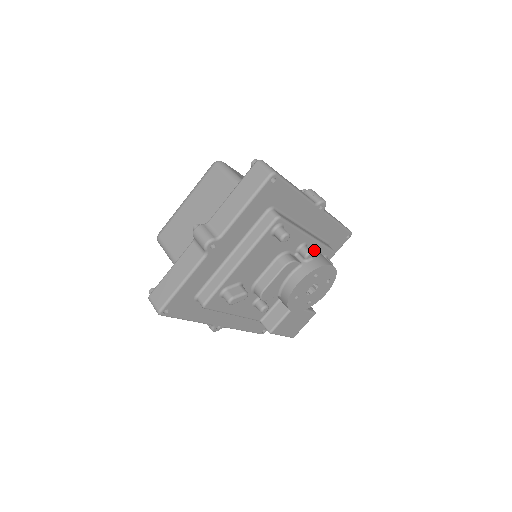
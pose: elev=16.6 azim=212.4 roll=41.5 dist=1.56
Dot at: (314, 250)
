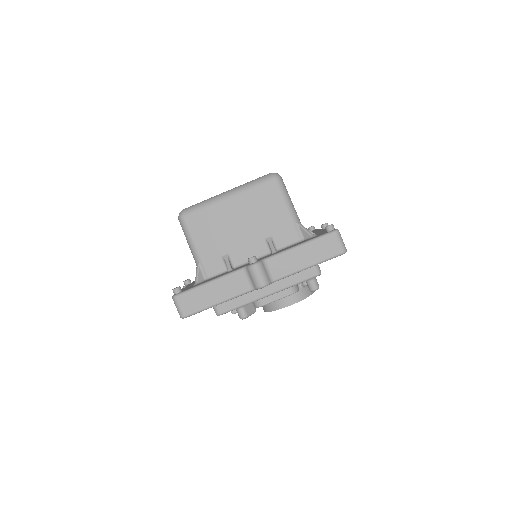
Dot at: occluded
